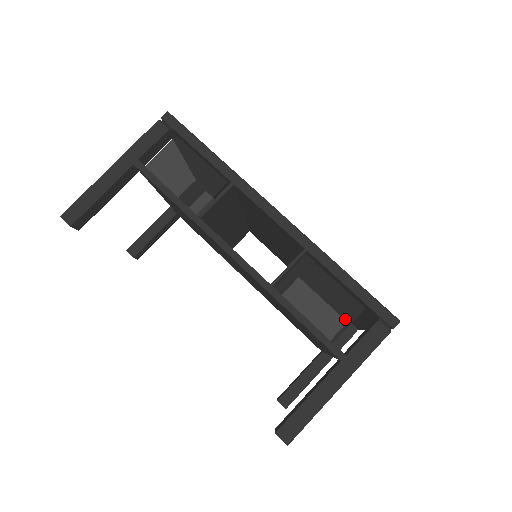
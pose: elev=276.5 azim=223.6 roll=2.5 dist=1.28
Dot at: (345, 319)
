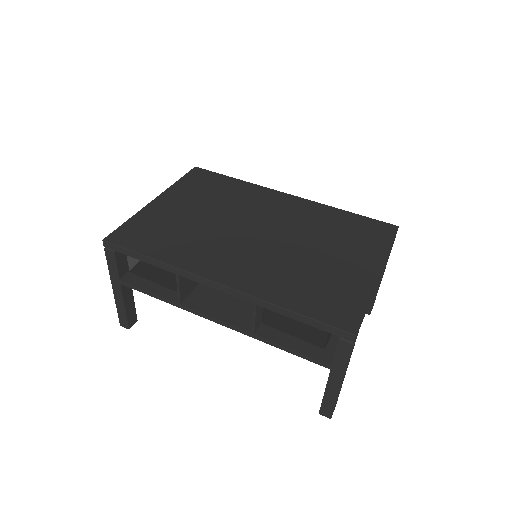
Dot at: (322, 331)
